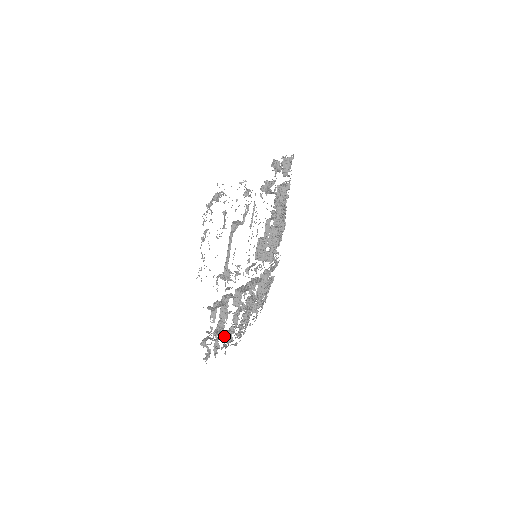
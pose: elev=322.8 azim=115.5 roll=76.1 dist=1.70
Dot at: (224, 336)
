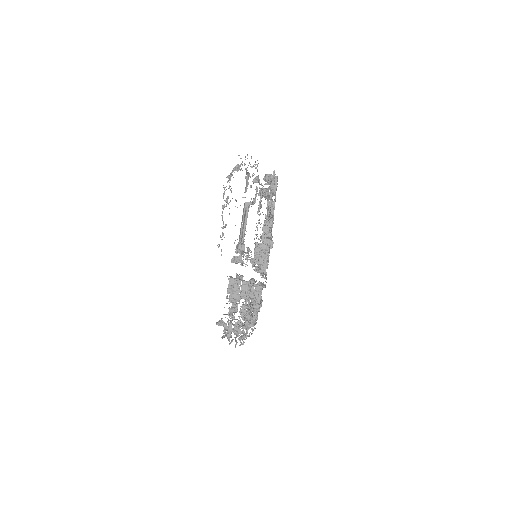
Dot at: (235, 324)
